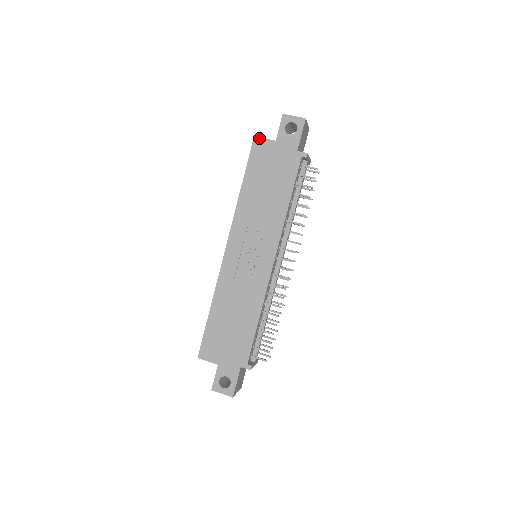
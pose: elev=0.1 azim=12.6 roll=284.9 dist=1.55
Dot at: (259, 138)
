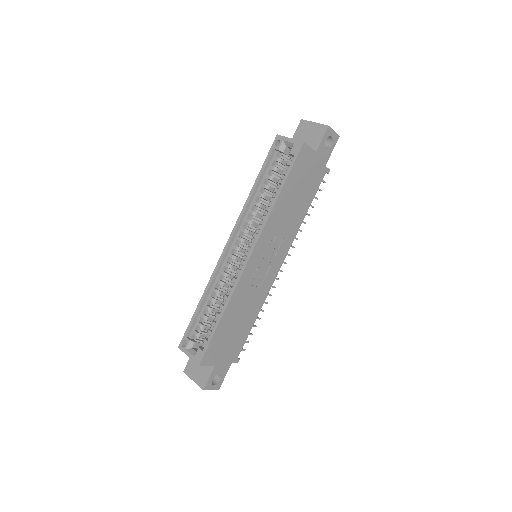
Dot at: (307, 145)
